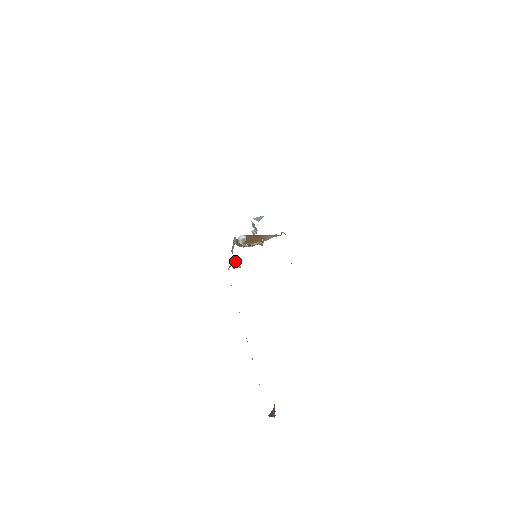
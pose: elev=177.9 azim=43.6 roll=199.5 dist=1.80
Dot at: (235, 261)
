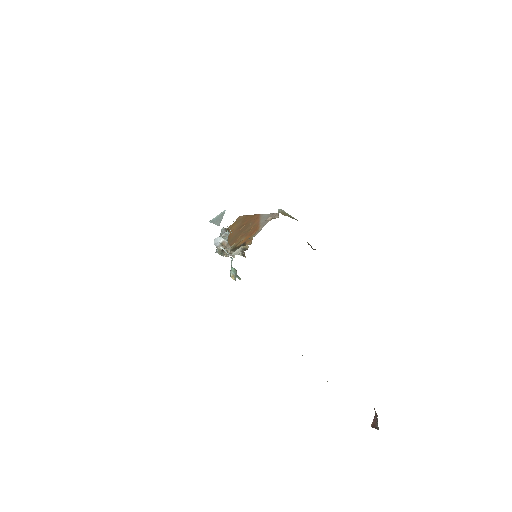
Dot at: (232, 269)
